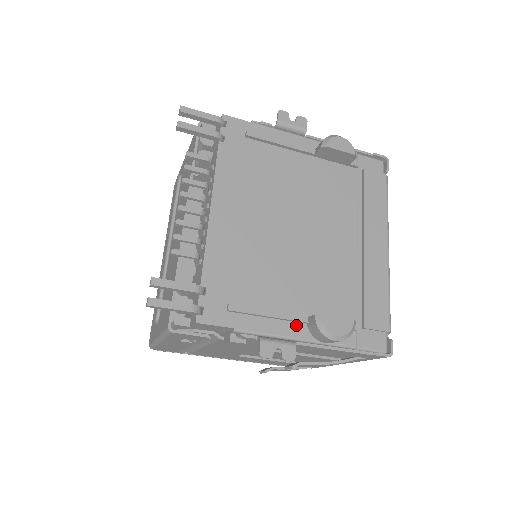
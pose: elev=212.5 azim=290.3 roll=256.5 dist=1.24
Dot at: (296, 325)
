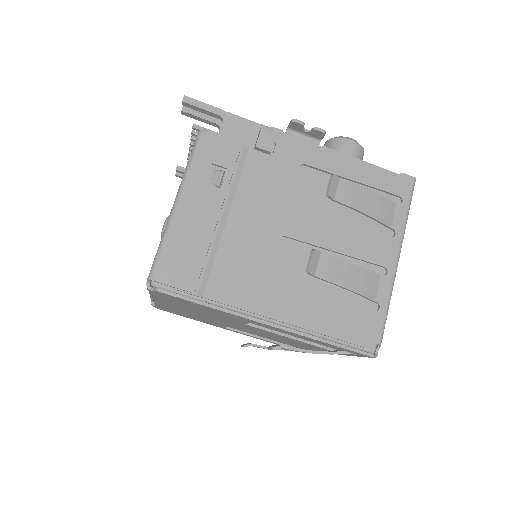
Dot at: occluded
